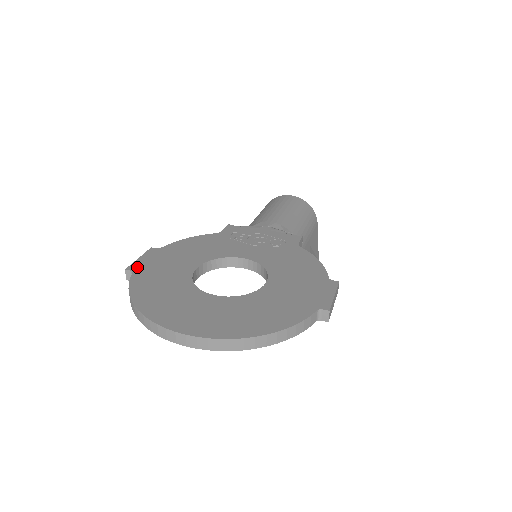
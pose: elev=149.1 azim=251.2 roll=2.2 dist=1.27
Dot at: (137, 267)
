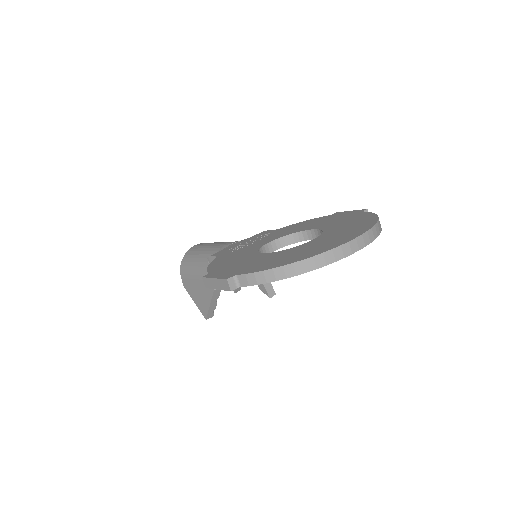
Dot at: (230, 275)
